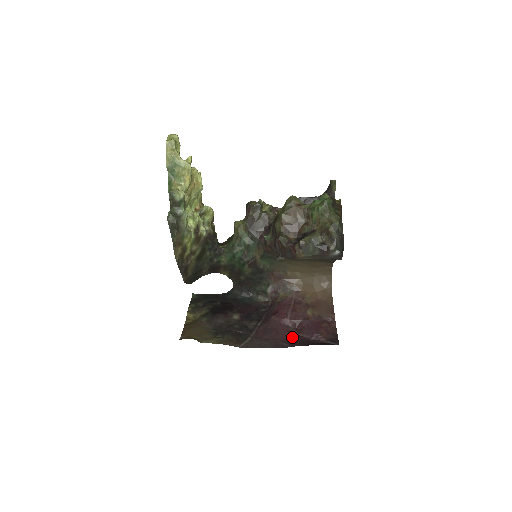
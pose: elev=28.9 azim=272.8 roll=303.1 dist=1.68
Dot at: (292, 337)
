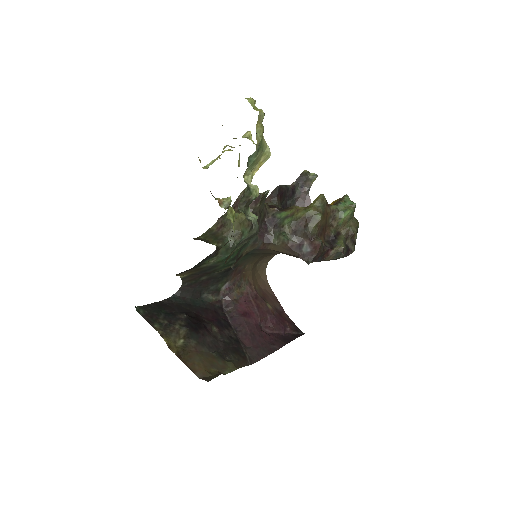
Dot at: (272, 337)
